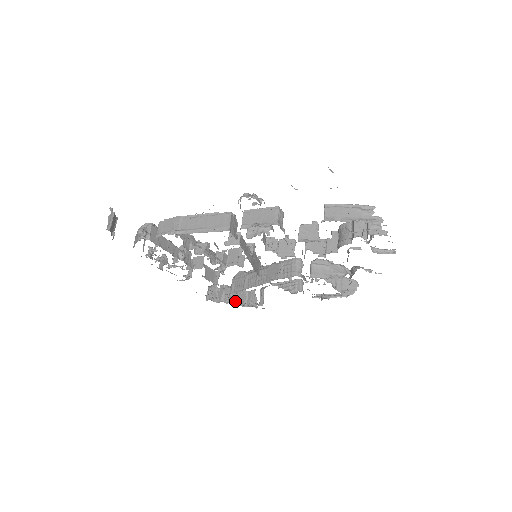
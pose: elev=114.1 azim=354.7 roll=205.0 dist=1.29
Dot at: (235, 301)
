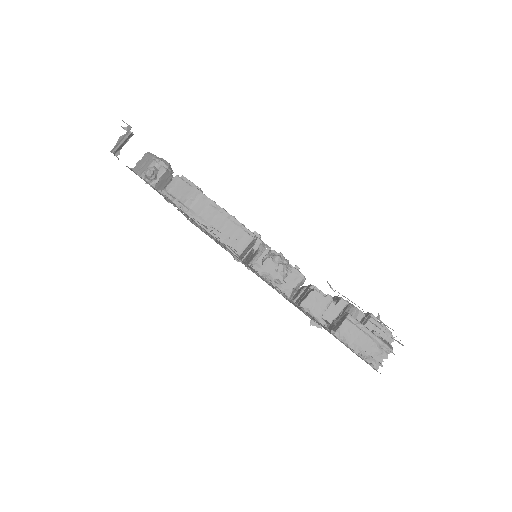
Dot at: occluded
